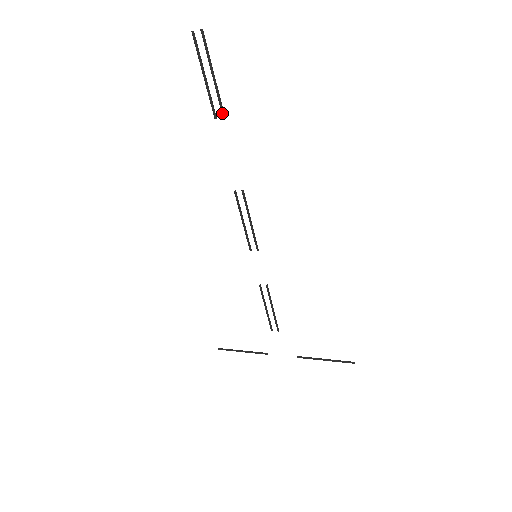
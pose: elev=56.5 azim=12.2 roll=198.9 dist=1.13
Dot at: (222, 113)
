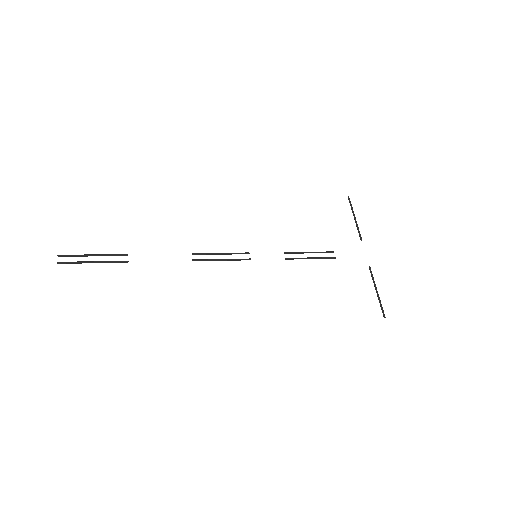
Dot at: (124, 262)
